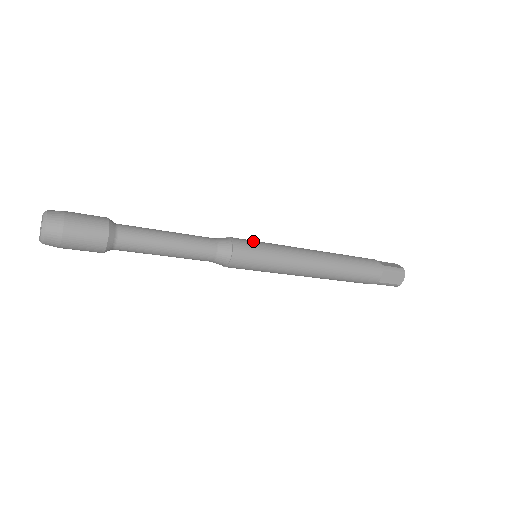
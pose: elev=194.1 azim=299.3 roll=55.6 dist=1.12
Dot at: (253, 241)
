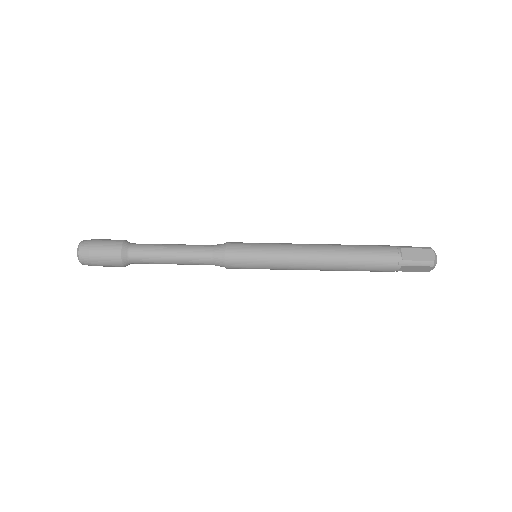
Dot at: occluded
